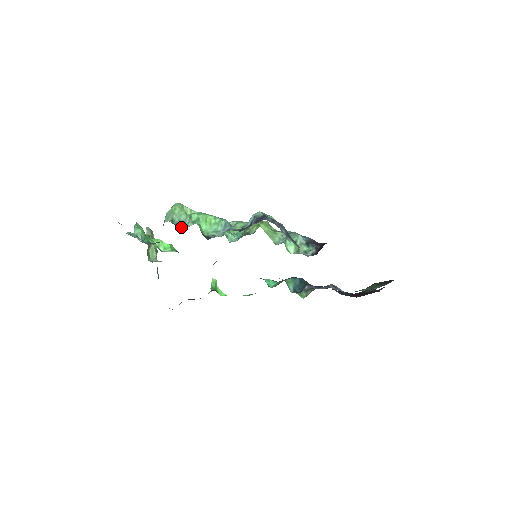
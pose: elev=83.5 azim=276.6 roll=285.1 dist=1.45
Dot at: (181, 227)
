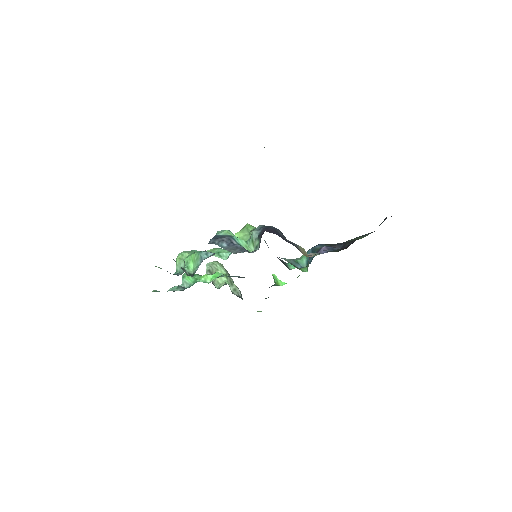
Dot at: (180, 274)
